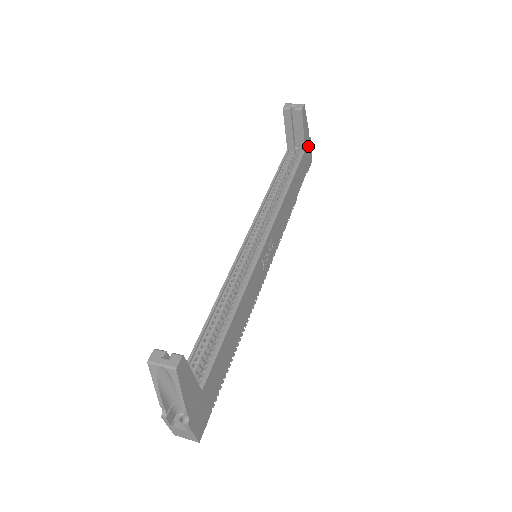
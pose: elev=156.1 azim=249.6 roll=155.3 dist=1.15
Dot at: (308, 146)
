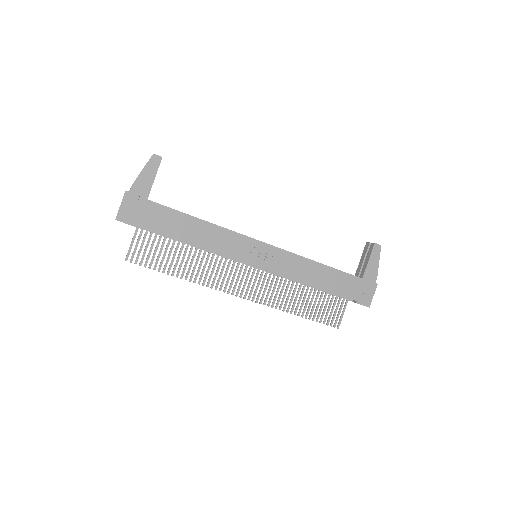
Dot at: (370, 285)
